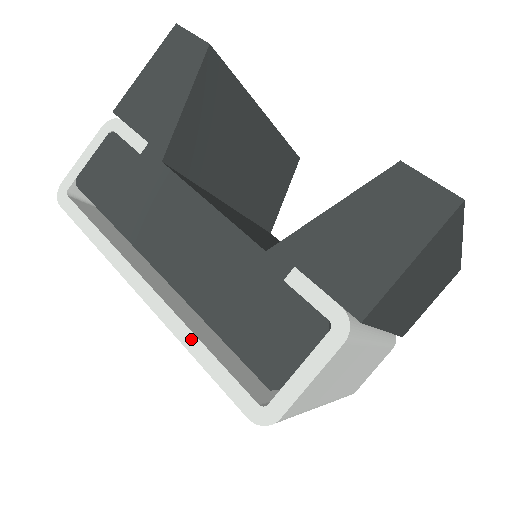
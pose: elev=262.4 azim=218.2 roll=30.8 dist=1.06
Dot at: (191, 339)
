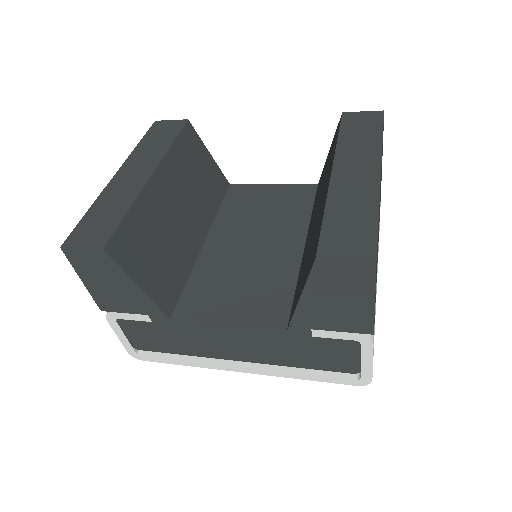
Dot at: (293, 375)
